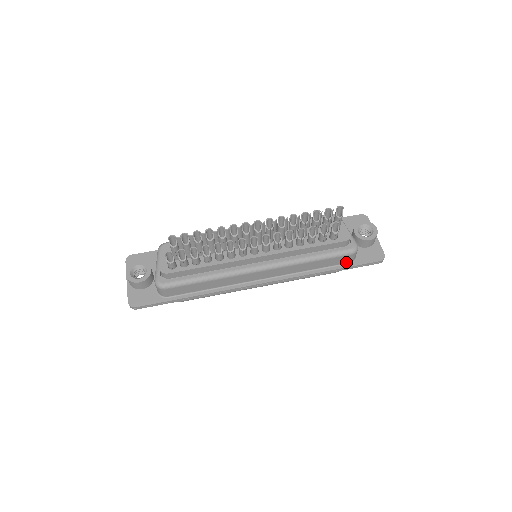
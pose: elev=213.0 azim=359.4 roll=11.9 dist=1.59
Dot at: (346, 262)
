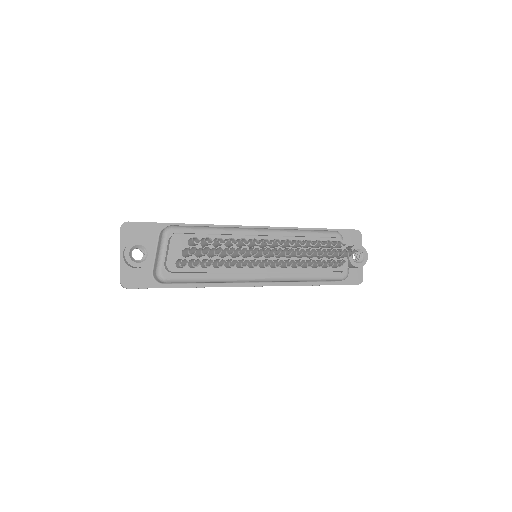
Dot at: (332, 281)
